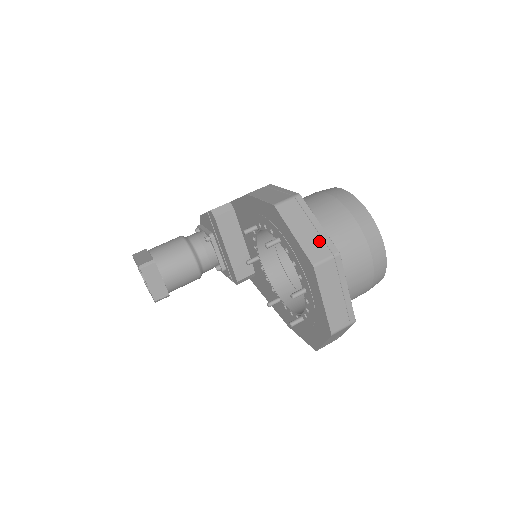
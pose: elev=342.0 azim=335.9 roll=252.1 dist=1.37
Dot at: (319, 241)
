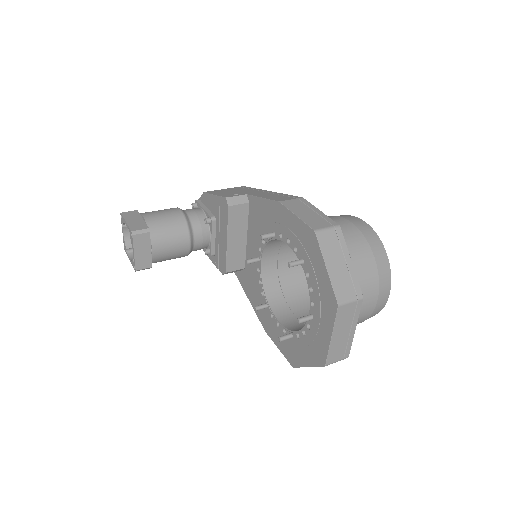
Dot at: (348, 280)
